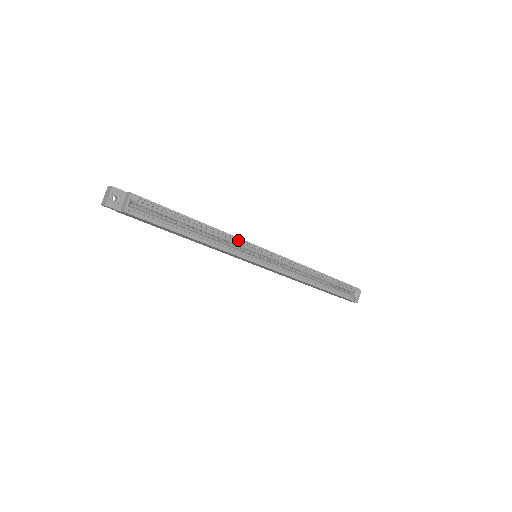
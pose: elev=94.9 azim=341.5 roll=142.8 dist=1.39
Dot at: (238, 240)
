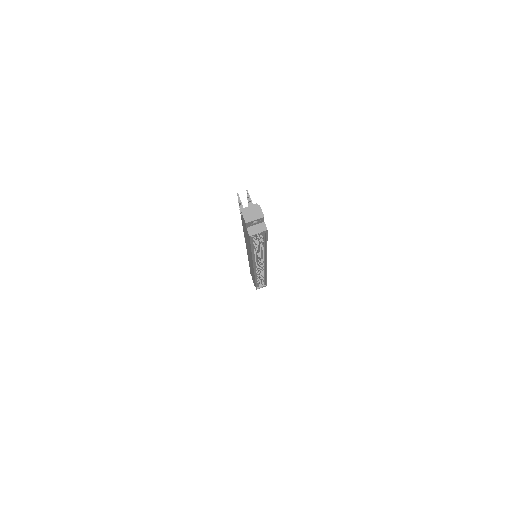
Dot at: (265, 258)
